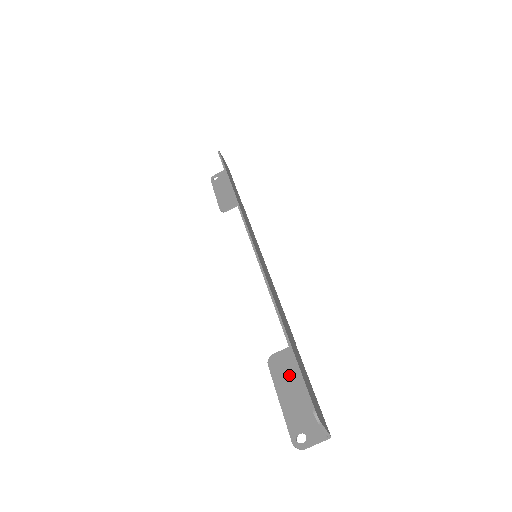
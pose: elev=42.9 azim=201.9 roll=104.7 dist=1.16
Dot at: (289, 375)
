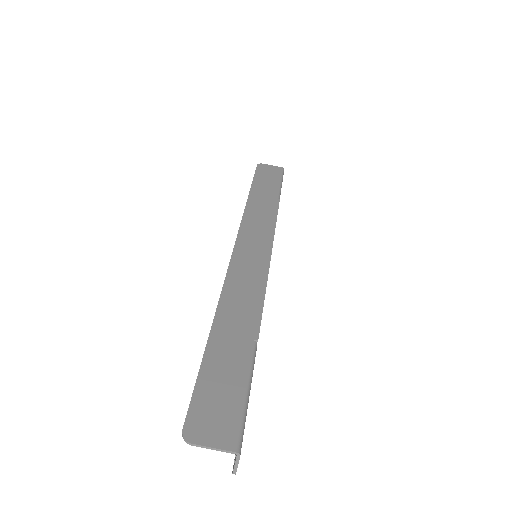
Dot at: occluded
